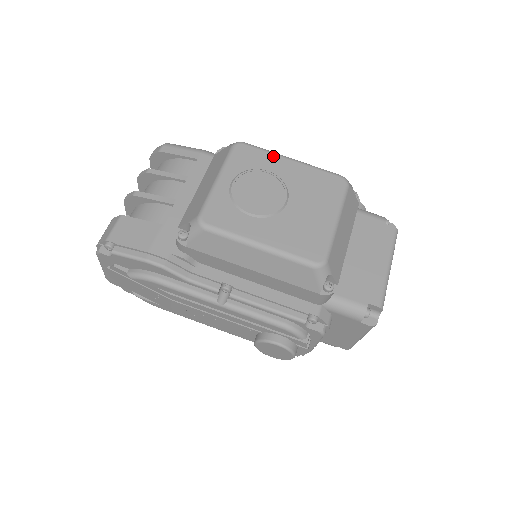
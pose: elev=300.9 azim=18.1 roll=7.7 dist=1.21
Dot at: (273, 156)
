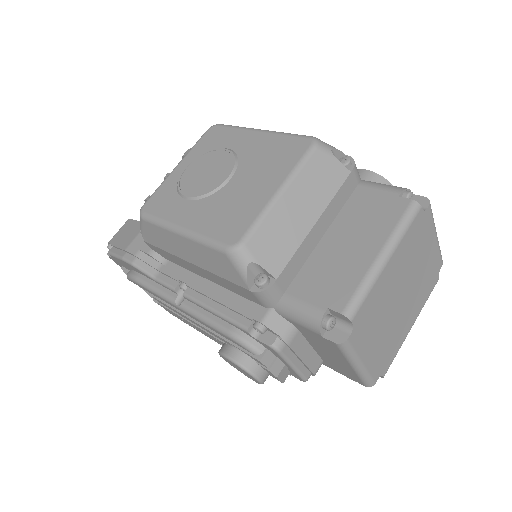
Dot at: (240, 131)
